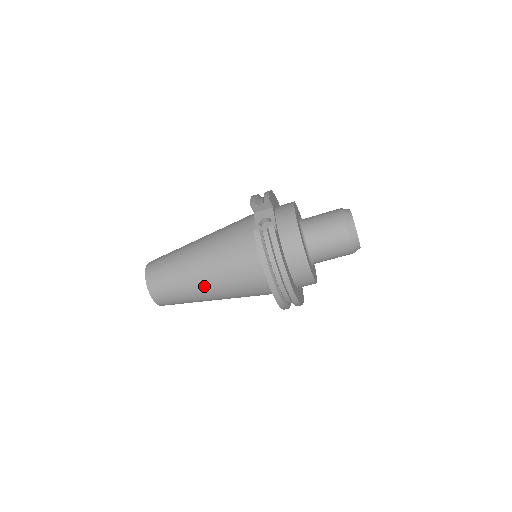
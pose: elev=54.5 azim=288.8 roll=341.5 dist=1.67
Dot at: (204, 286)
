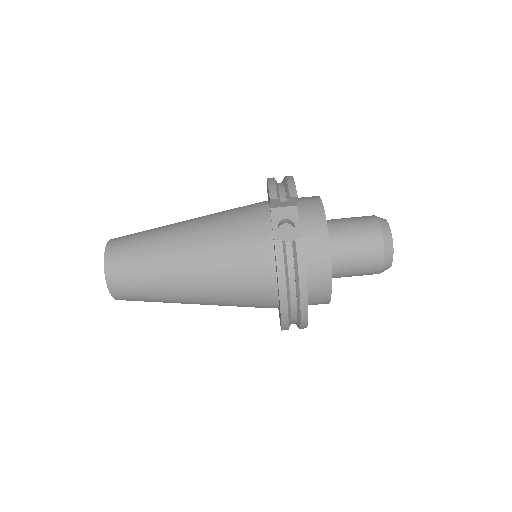
Dot at: (187, 291)
